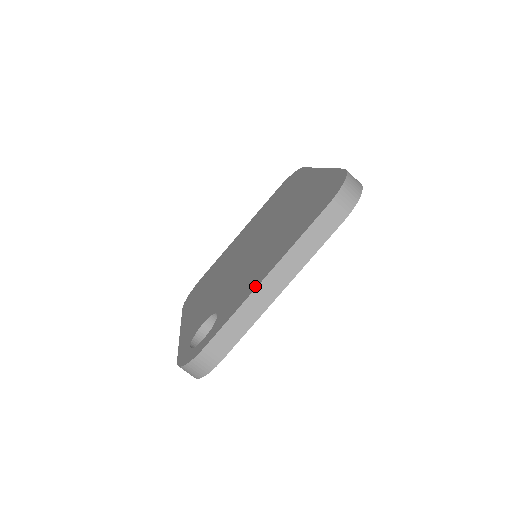
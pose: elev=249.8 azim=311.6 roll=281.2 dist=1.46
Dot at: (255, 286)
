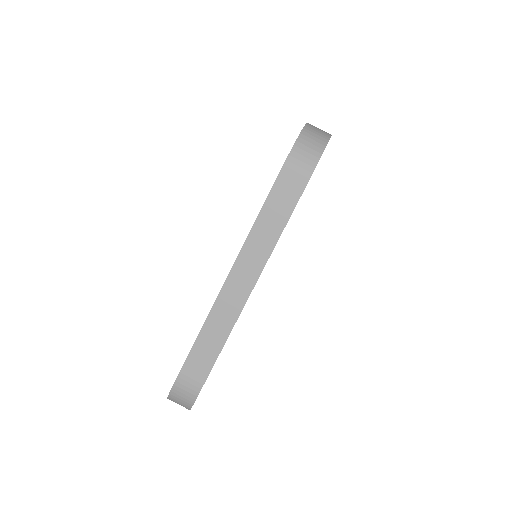
Dot at: (221, 289)
